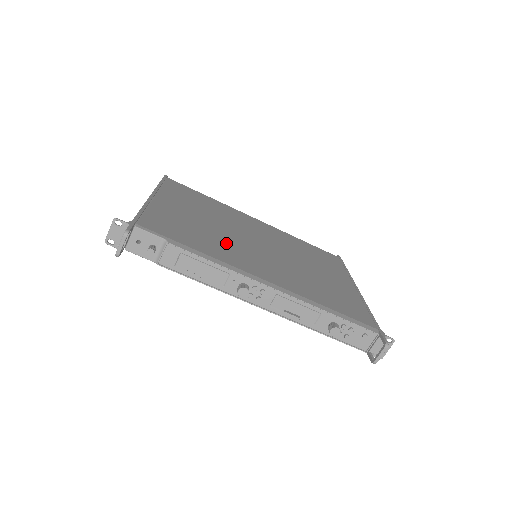
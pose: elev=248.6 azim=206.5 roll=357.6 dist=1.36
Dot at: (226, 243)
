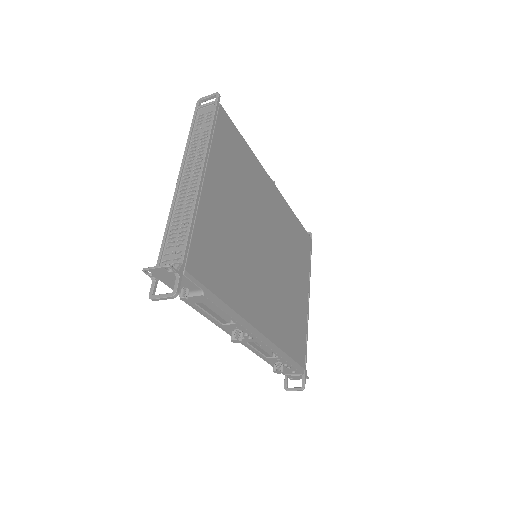
Dot at: (244, 266)
